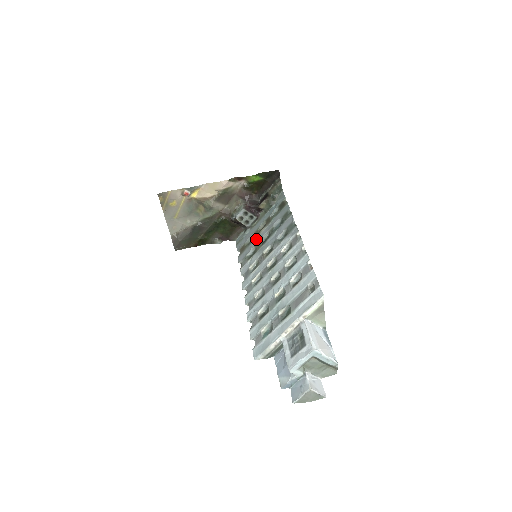
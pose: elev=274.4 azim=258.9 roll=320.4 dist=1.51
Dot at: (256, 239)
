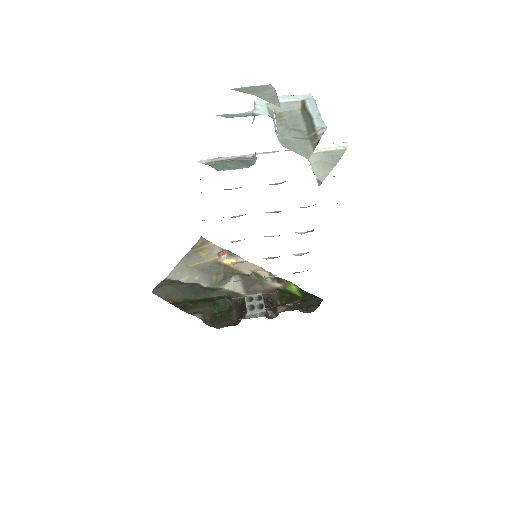
Dot at: occluded
